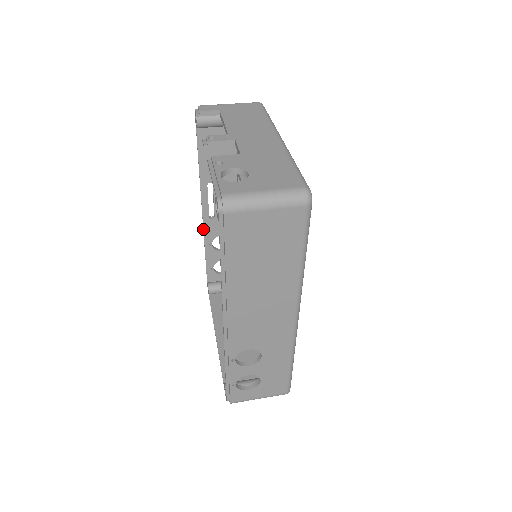
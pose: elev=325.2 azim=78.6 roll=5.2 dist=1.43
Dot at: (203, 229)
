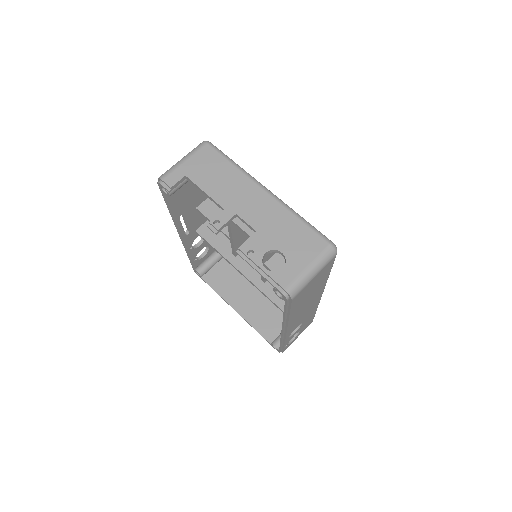
Dot at: (183, 244)
